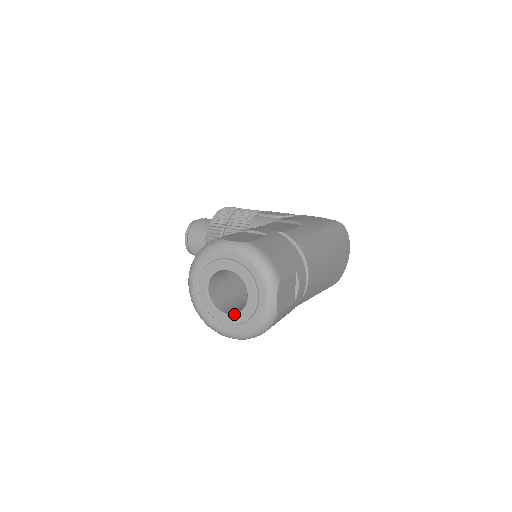
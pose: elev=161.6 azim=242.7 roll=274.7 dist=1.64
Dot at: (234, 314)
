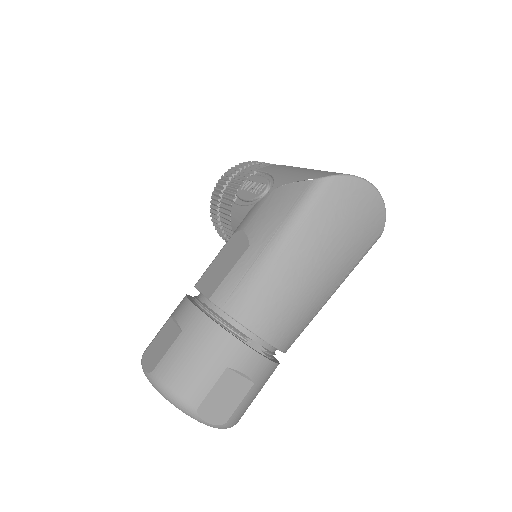
Dot at: occluded
